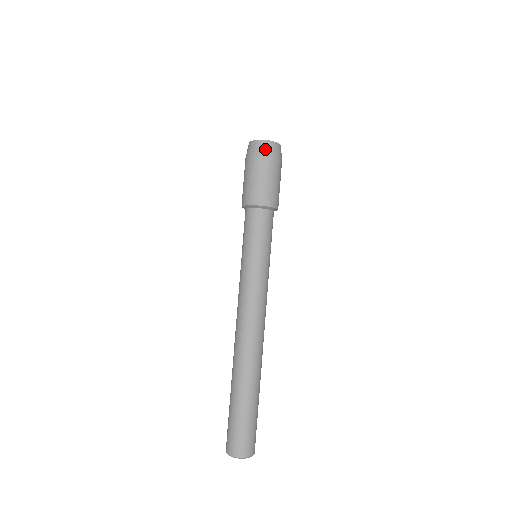
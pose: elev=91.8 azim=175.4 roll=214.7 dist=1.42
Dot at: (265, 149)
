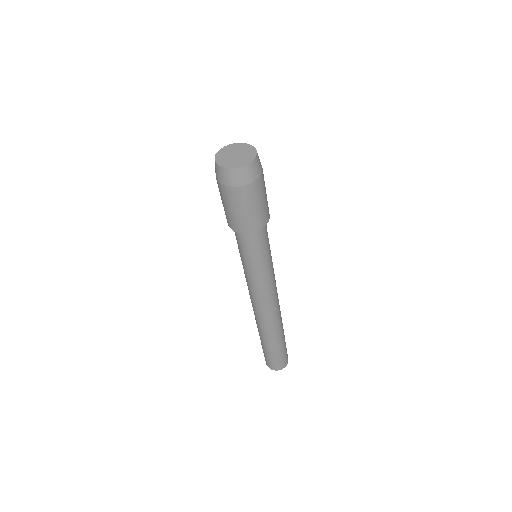
Dot at: (227, 179)
